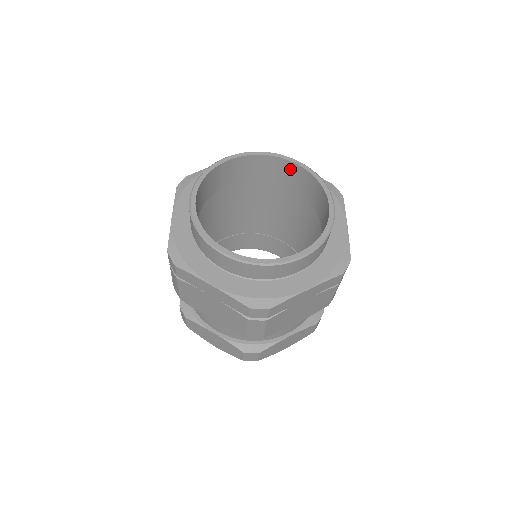
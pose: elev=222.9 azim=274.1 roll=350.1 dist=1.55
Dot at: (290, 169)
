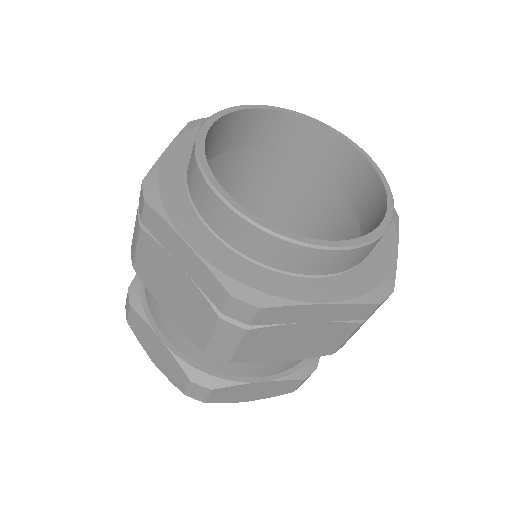
Dot at: (343, 154)
